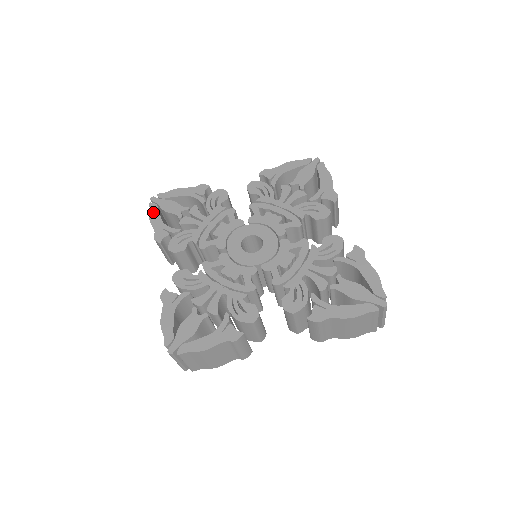
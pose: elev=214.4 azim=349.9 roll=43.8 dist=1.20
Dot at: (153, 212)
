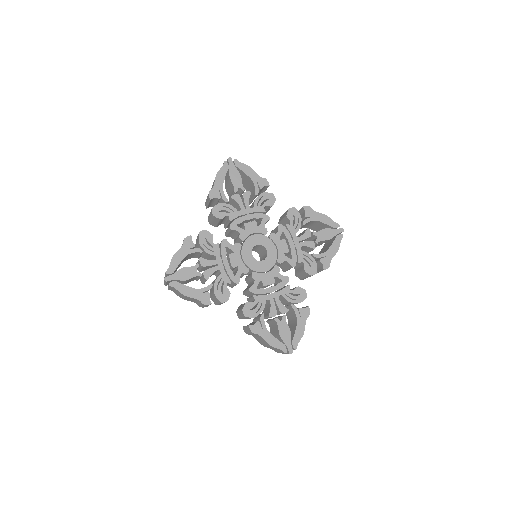
Dot at: (223, 171)
